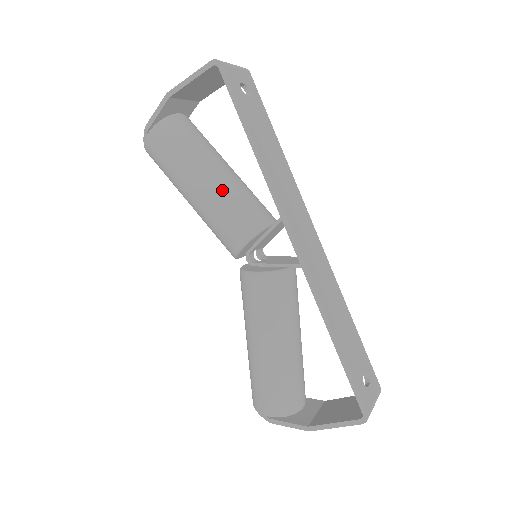
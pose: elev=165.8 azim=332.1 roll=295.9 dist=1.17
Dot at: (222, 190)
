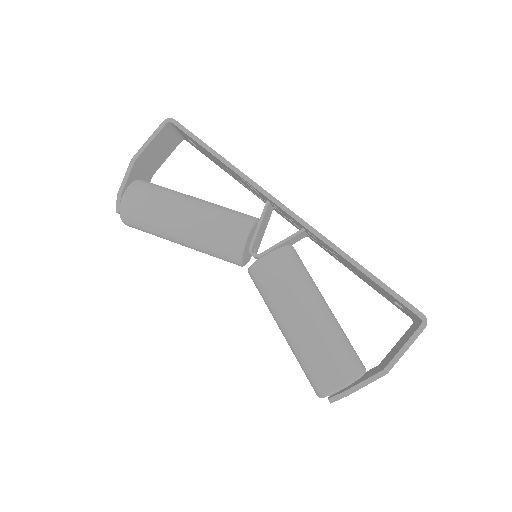
Dot at: (207, 208)
